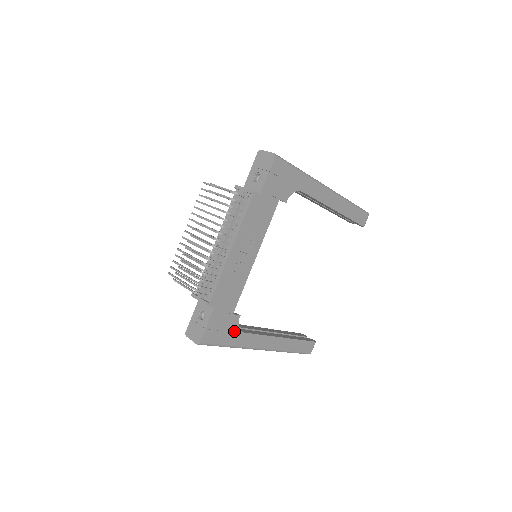
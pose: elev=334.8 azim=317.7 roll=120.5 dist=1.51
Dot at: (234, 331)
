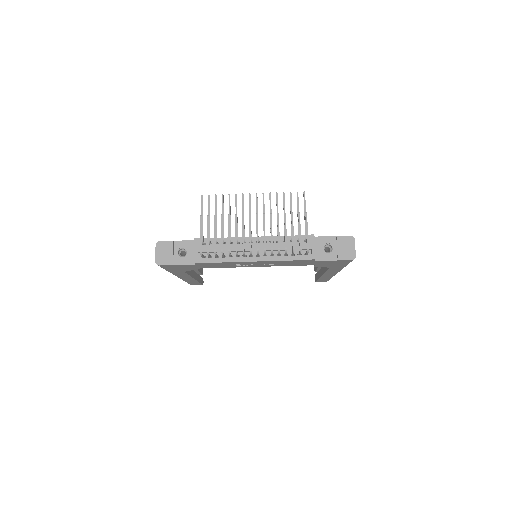
Dot at: (183, 270)
